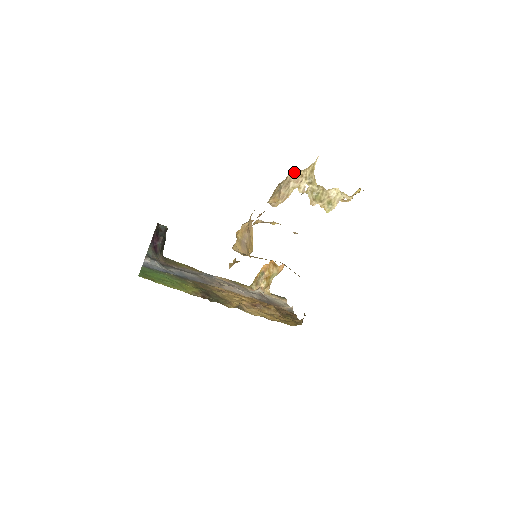
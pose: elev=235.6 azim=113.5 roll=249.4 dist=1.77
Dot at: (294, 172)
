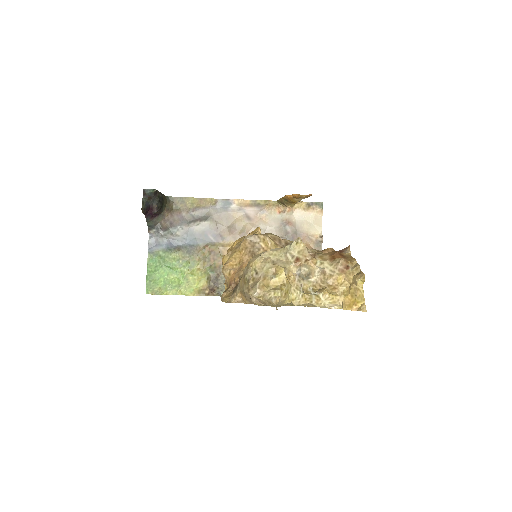
Dot at: (254, 295)
